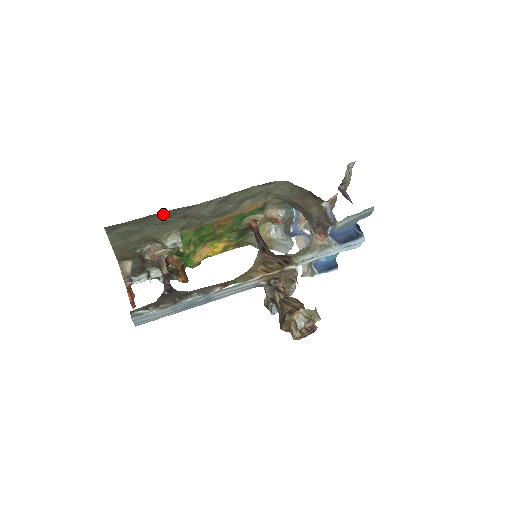
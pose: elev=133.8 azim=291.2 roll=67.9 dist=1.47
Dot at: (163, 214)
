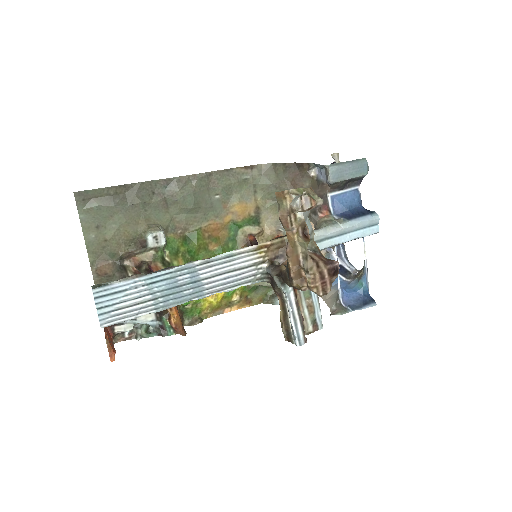
Dot at: (139, 187)
